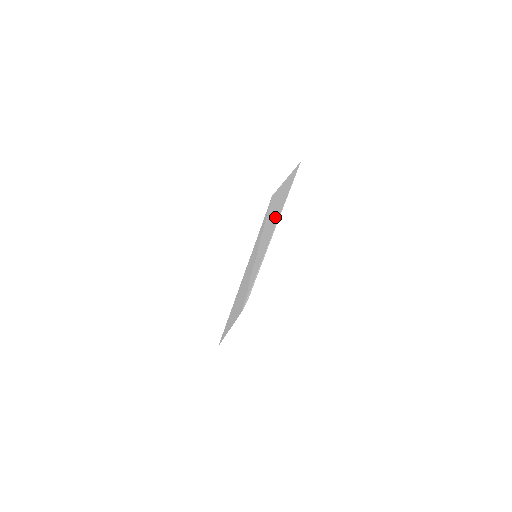
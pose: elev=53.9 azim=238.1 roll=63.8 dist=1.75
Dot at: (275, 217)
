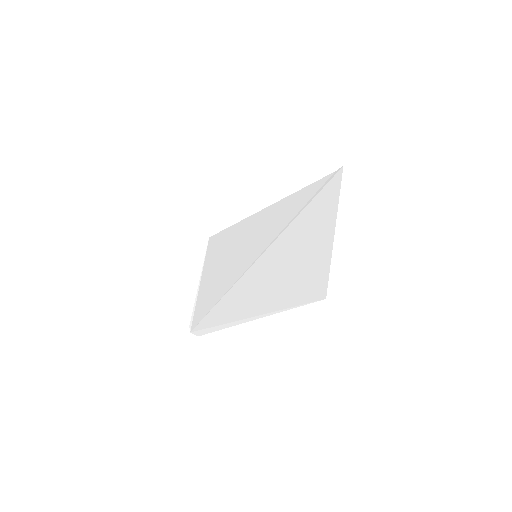
Dot at: (273, 287)
